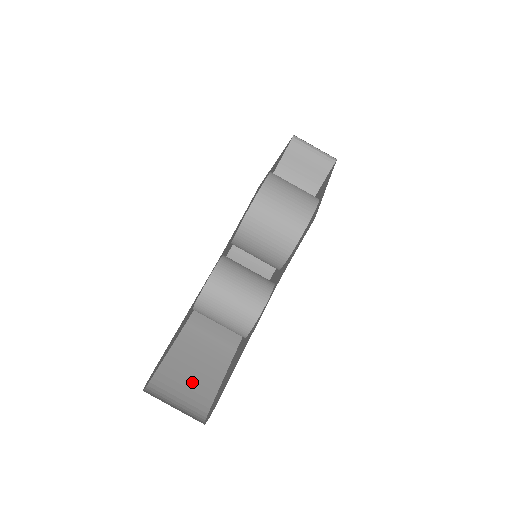
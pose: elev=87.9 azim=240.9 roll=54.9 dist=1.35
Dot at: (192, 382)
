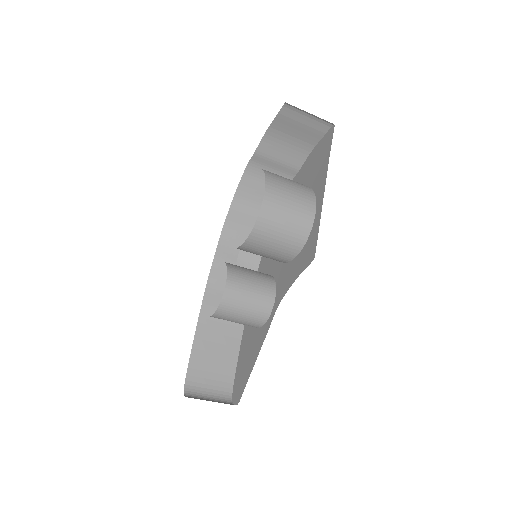
Dot at: (216, 366)
